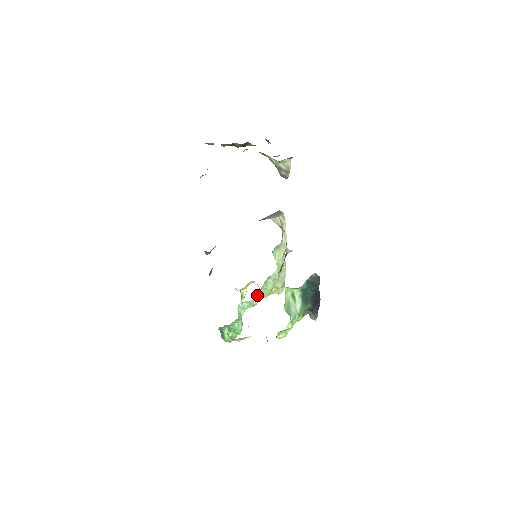
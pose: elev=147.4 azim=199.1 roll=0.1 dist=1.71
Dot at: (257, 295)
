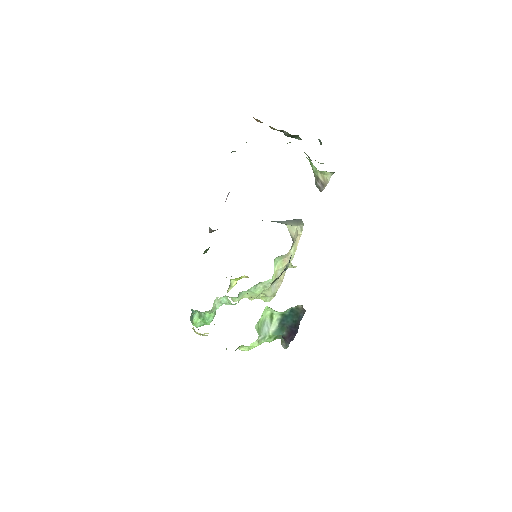
Dot at: (241, 294)
